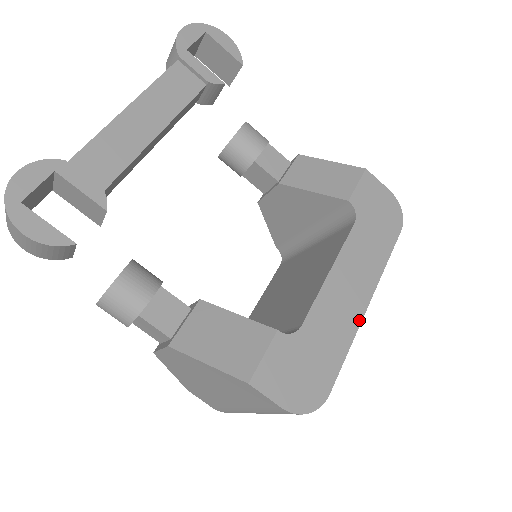
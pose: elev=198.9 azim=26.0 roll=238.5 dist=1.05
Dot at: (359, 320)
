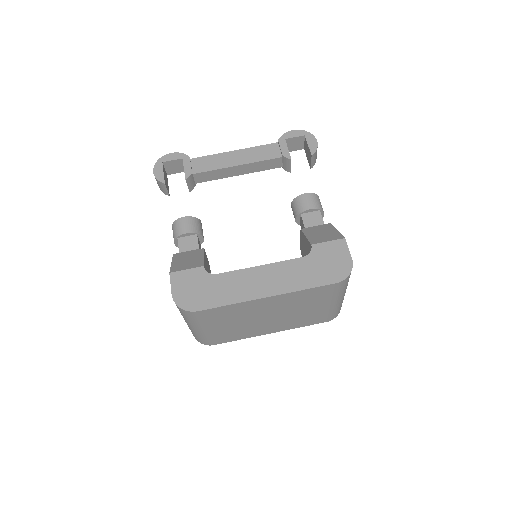
Dot at: (251, 298)
